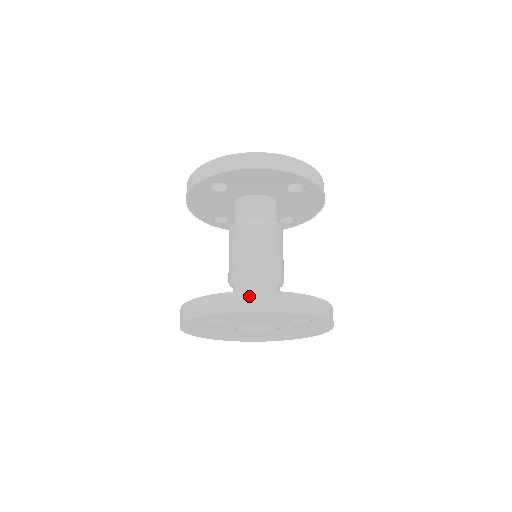
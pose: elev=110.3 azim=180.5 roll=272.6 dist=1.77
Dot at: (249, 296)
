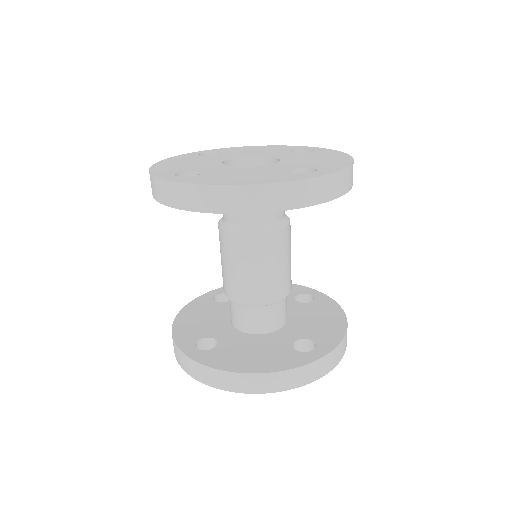
Dot at: (236, 378)
